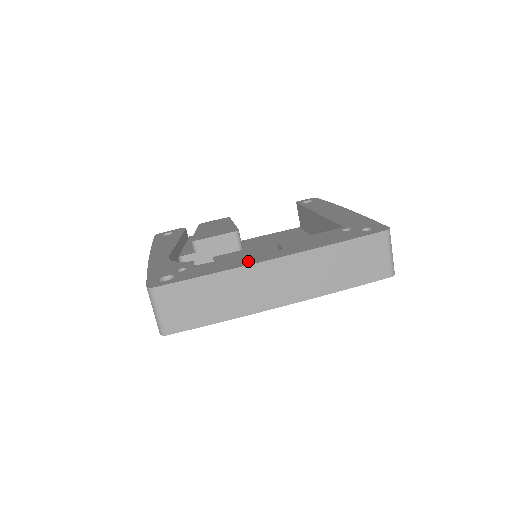
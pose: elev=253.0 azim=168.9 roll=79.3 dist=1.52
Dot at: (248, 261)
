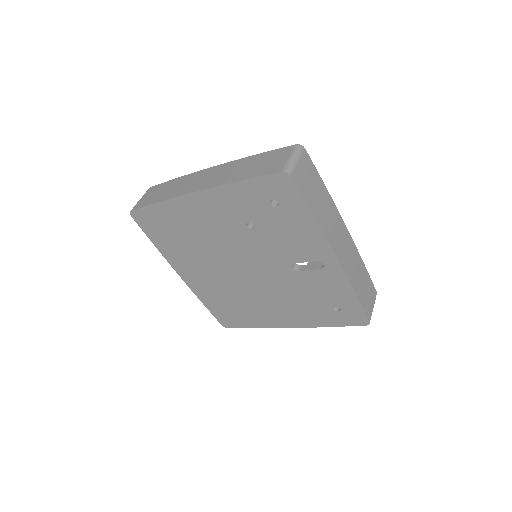
Dot at: occluded
